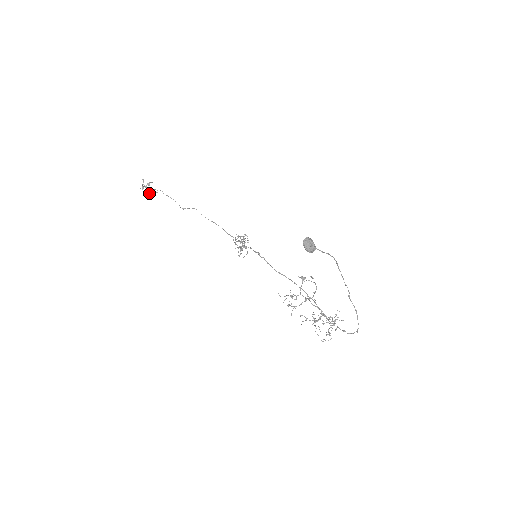
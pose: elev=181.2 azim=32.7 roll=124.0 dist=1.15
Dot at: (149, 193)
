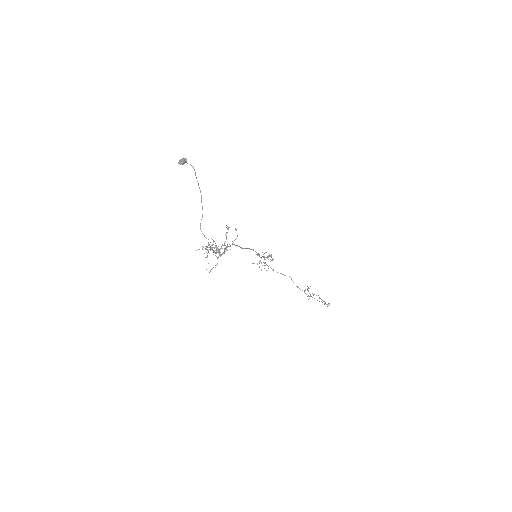
Dot at: occluded
